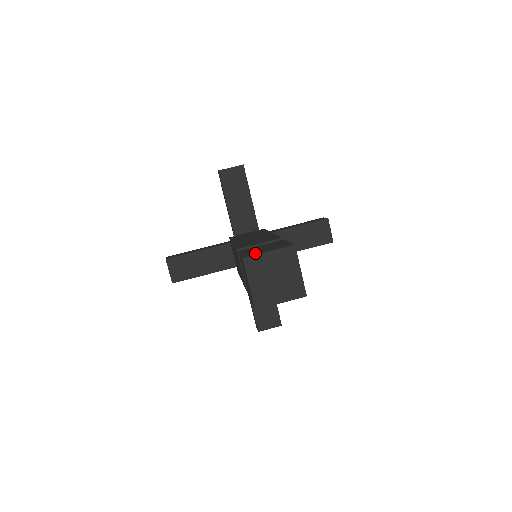
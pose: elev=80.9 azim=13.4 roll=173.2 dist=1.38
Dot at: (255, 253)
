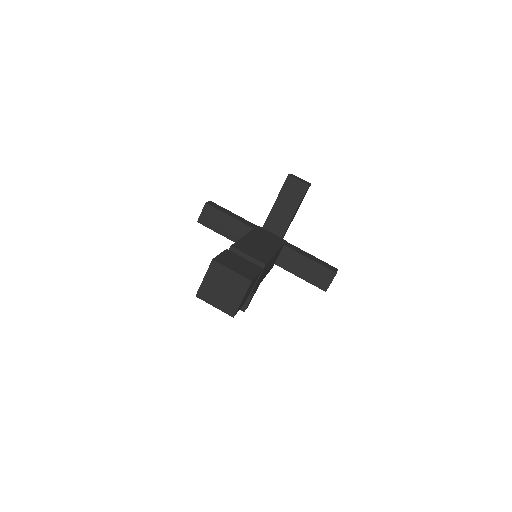
Dot at: occluded
